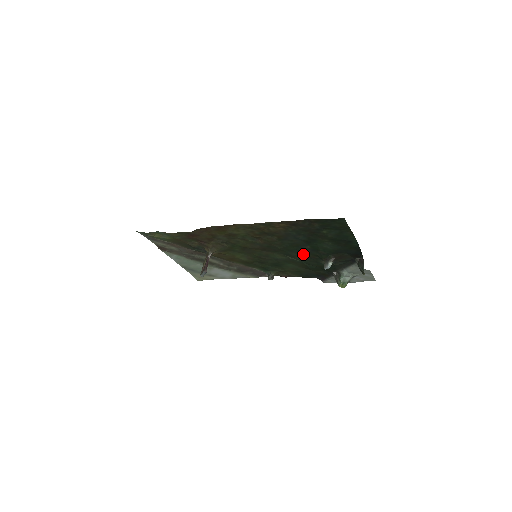
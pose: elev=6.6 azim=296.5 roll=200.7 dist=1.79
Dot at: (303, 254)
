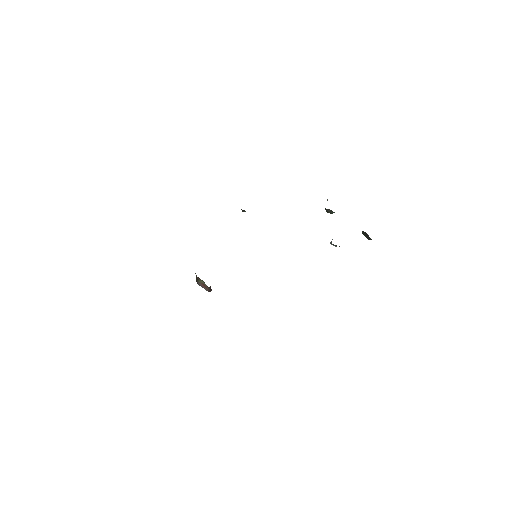
Dot at: occluded
